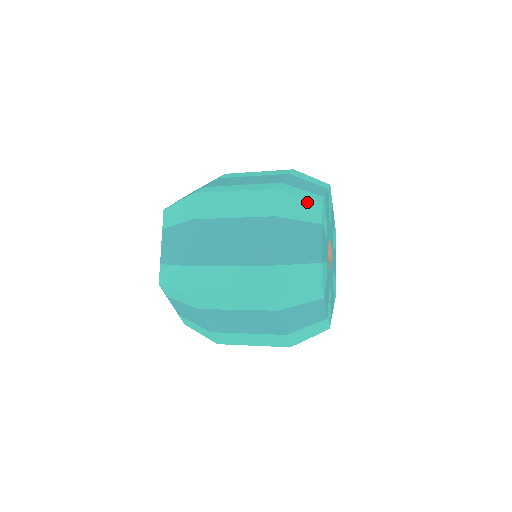
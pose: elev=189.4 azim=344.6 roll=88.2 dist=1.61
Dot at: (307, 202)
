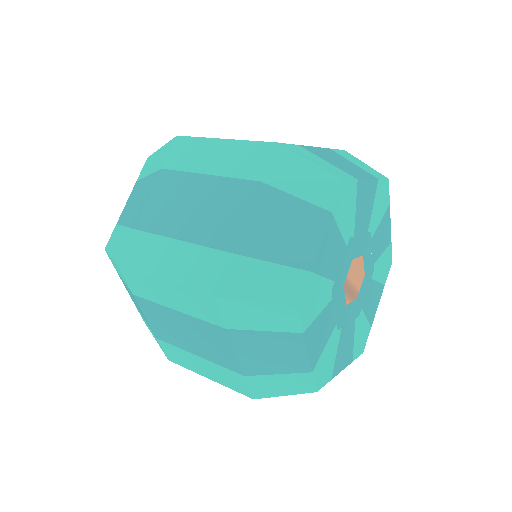
Dot at: (318, 173)
